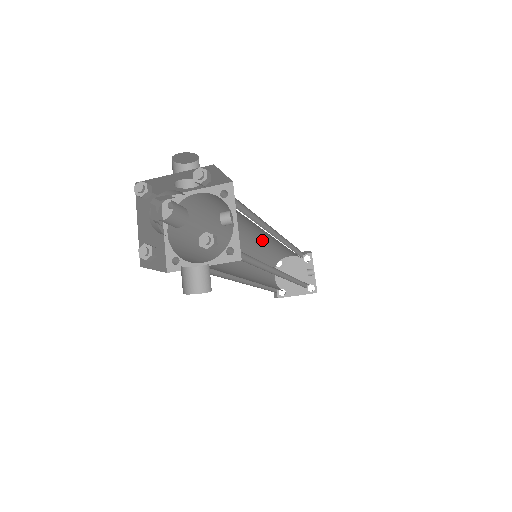
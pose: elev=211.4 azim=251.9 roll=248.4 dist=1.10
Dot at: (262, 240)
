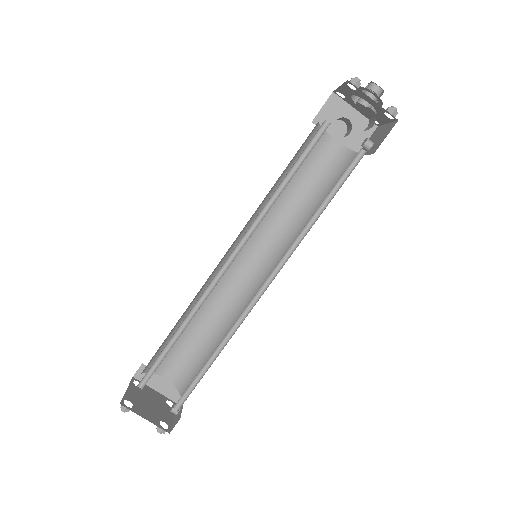
Dot at: (226, 285)
